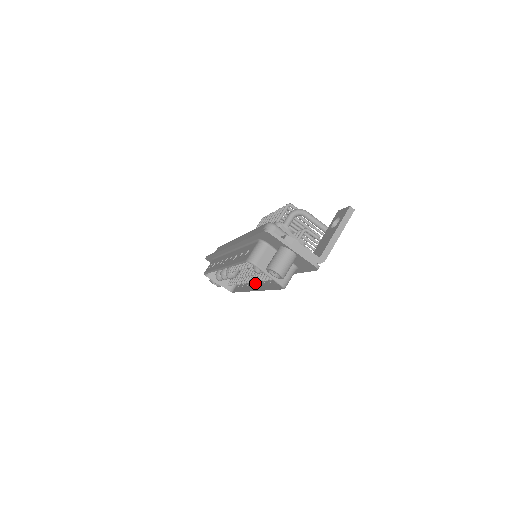
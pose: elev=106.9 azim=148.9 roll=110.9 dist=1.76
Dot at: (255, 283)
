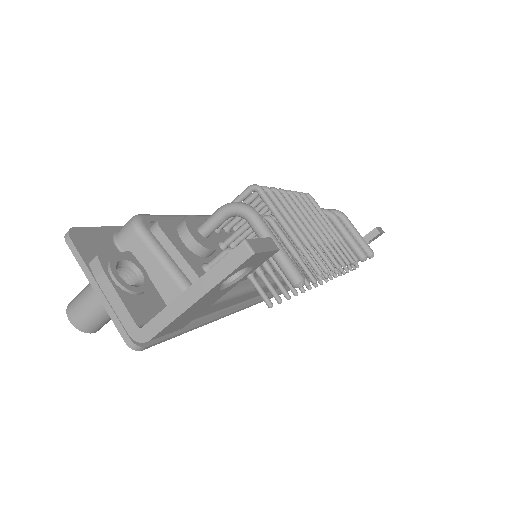
Dot at: occluded
